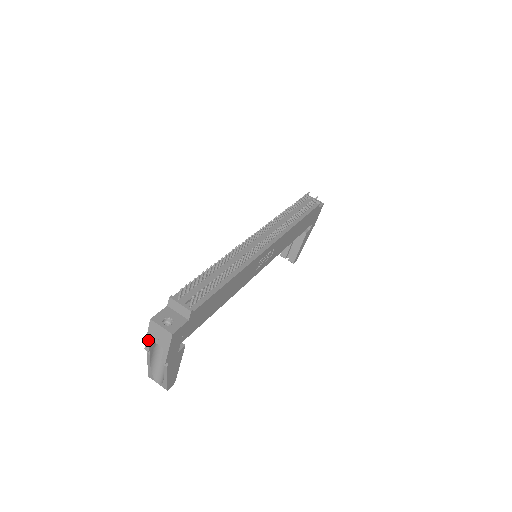
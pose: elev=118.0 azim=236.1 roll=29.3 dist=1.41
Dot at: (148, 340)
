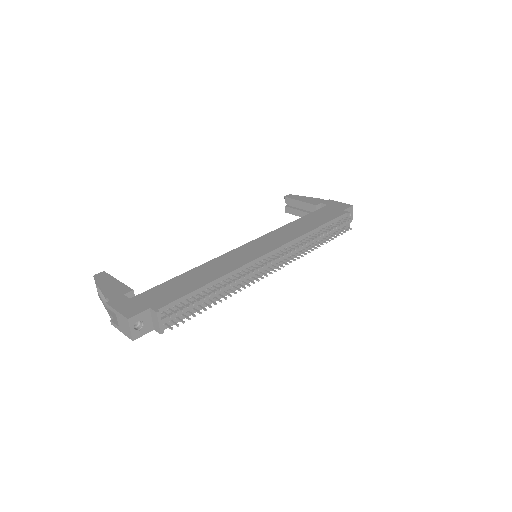
Dot at: (114, 310)
